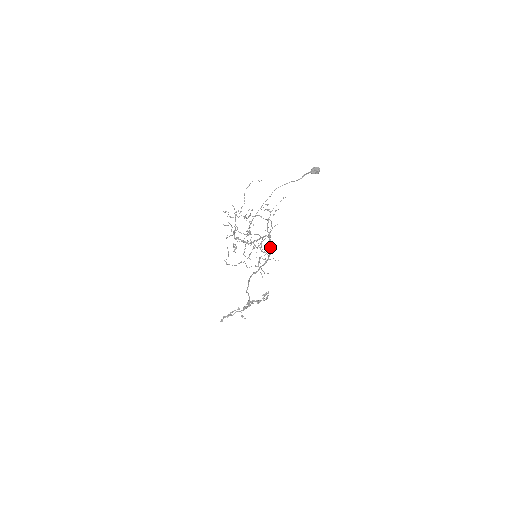
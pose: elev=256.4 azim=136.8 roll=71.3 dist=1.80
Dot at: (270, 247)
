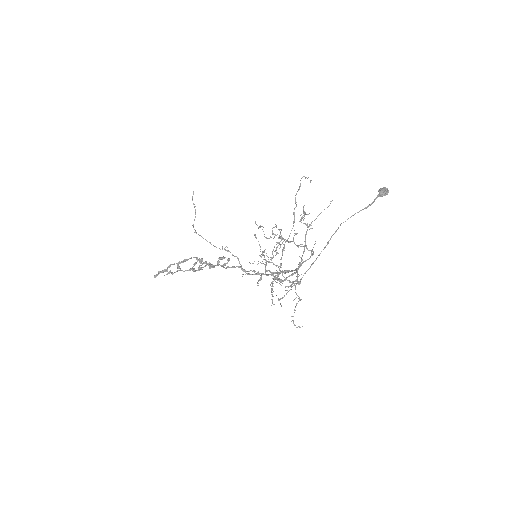
Dot at: occluded
